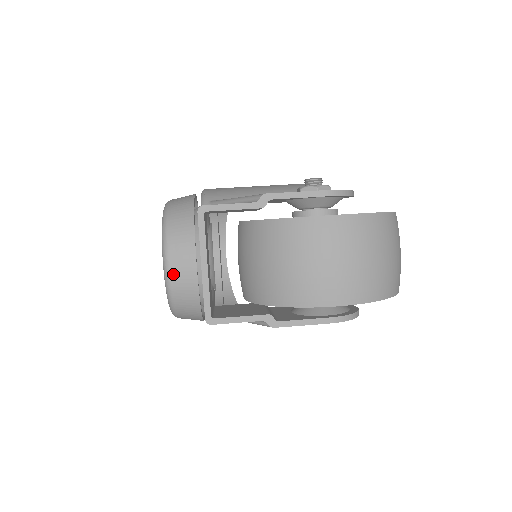
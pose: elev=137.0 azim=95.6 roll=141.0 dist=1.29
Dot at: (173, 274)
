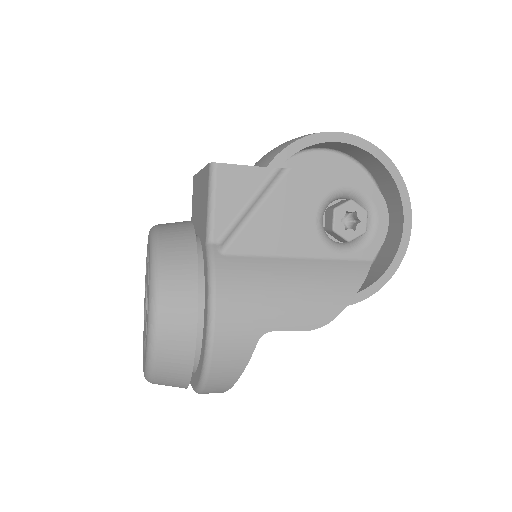
Dot at: (162, 225)
